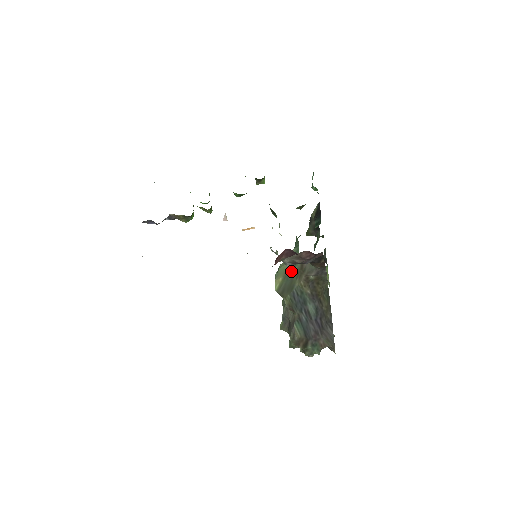
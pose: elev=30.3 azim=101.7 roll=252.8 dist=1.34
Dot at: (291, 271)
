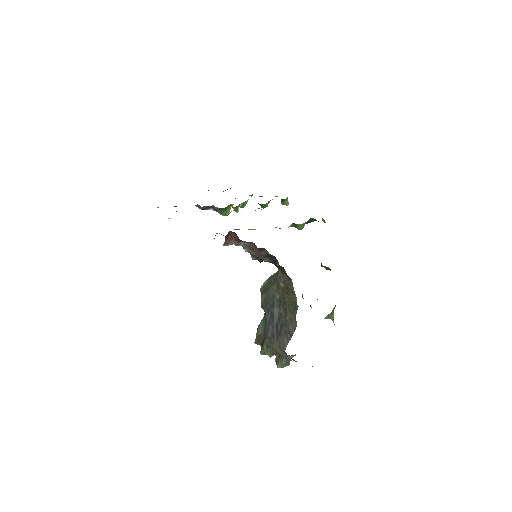
Dot at: (274, 276)
